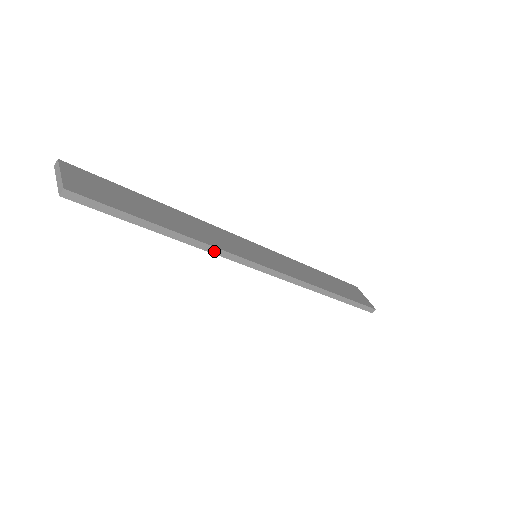
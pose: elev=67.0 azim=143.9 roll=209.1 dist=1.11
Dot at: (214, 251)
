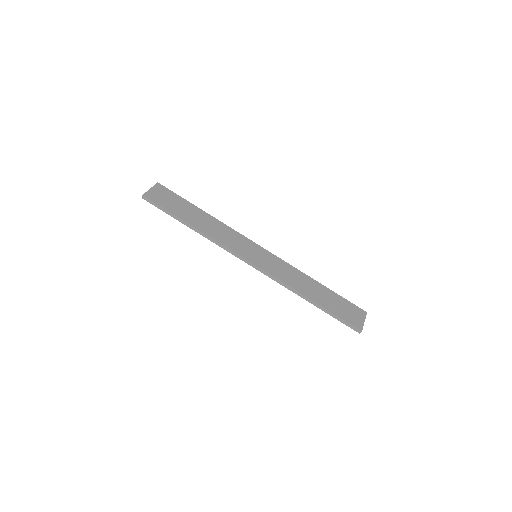
Dot at: (216, 243)
